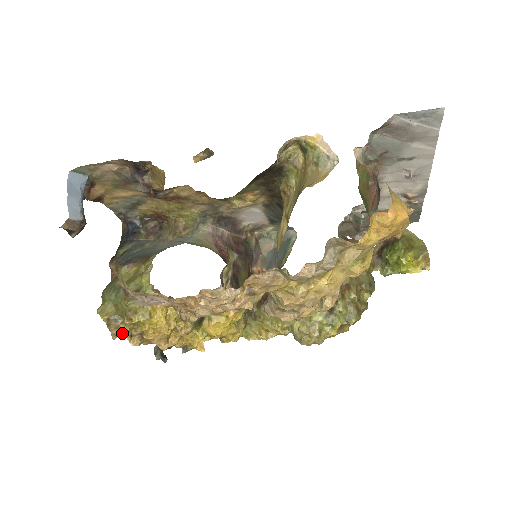
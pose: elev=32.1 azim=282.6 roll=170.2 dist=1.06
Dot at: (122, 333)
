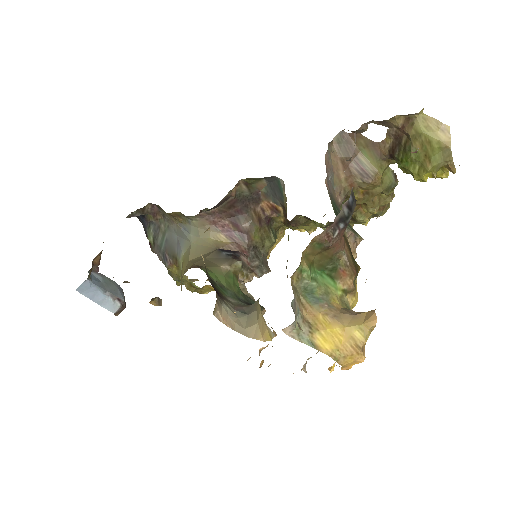
Dot at: occluded
